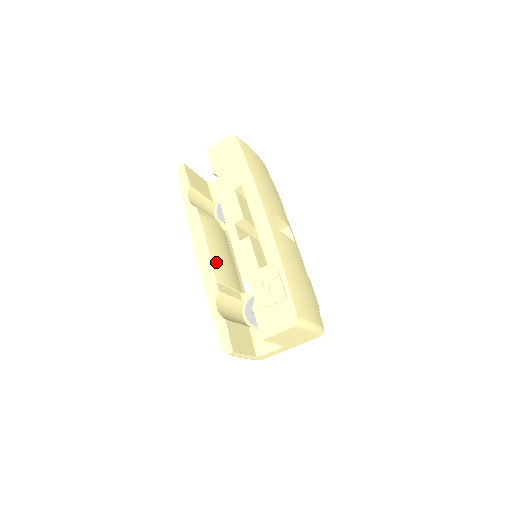
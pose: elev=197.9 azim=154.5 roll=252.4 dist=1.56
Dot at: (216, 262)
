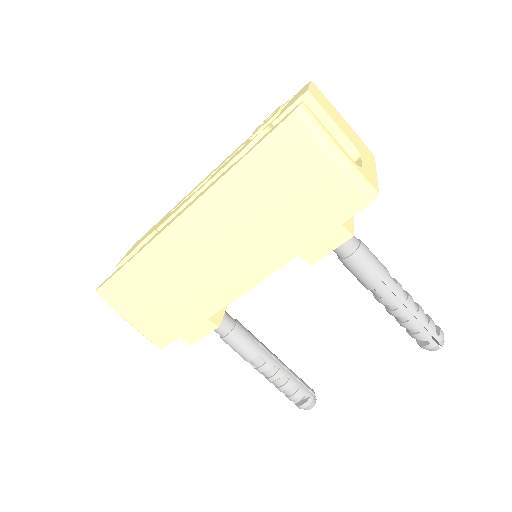
Dot at: occluded
